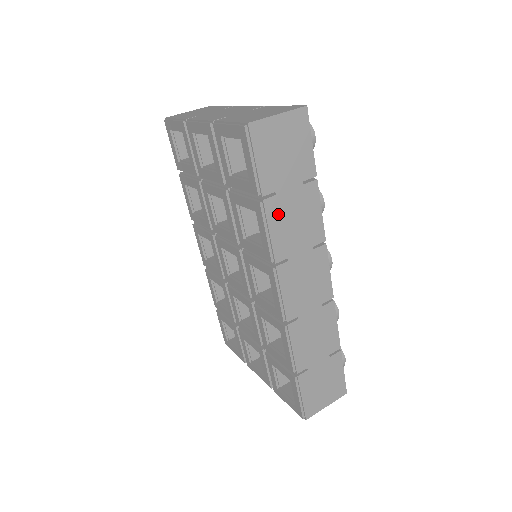
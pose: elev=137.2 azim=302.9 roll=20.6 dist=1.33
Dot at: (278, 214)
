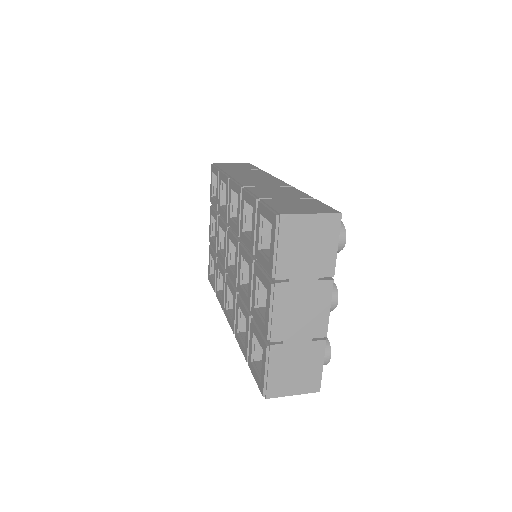
Dot at: (233, 171)
